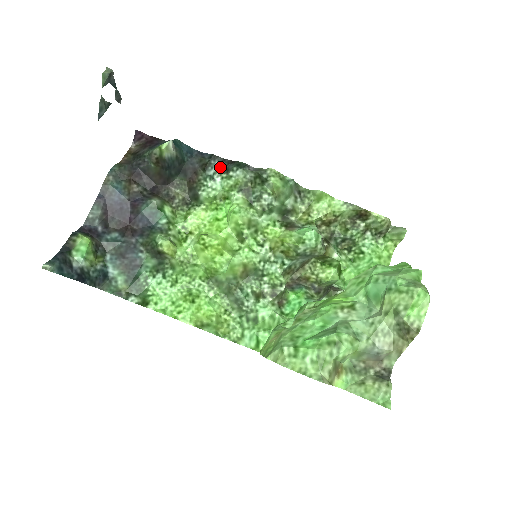
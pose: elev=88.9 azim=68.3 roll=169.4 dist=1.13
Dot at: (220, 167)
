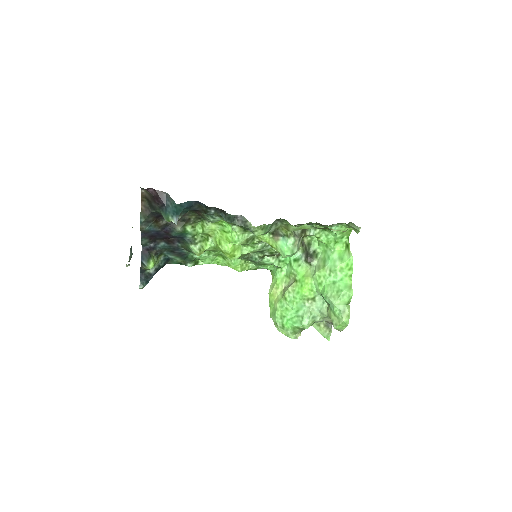
Dot at: (216, 213)
